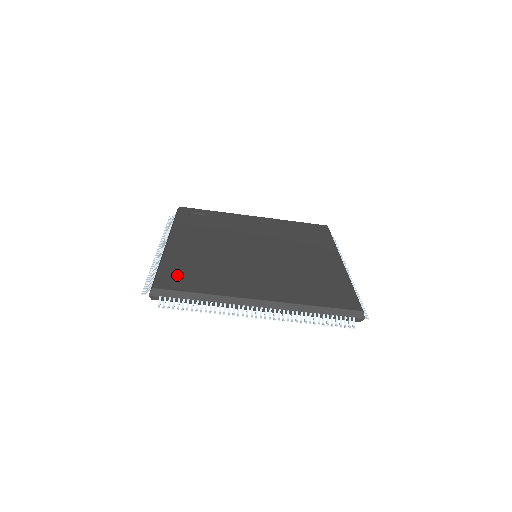
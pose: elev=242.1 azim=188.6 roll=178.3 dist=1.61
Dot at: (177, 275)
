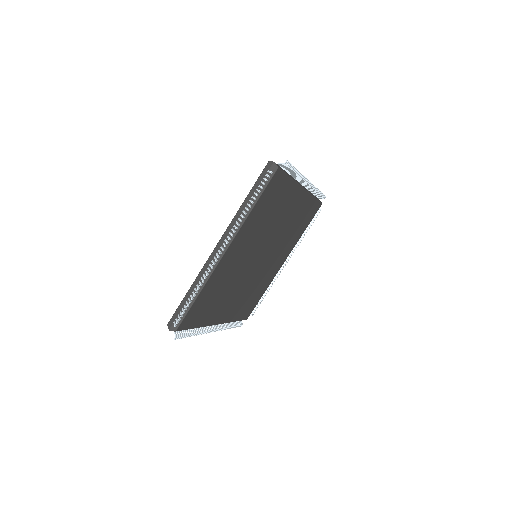
Dot at: occluded
